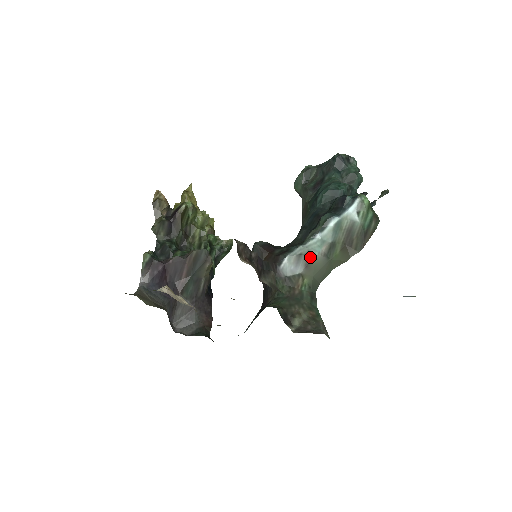
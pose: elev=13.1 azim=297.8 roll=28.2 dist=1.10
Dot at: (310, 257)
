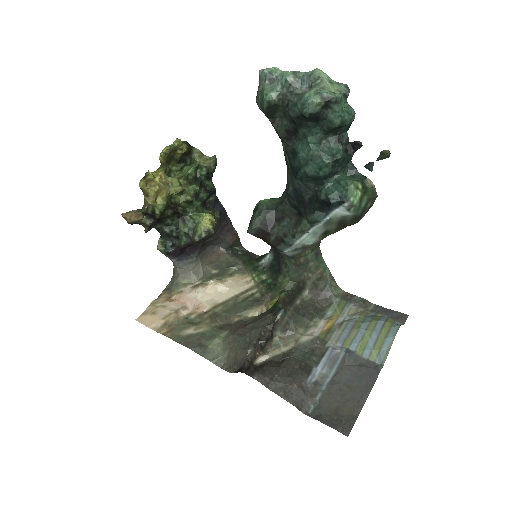
Dot at: (306, 247)
